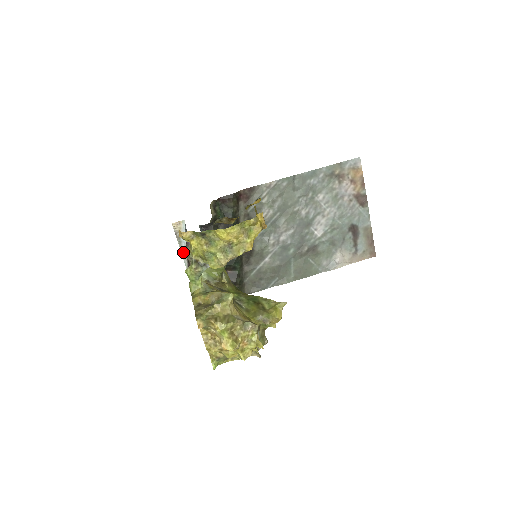
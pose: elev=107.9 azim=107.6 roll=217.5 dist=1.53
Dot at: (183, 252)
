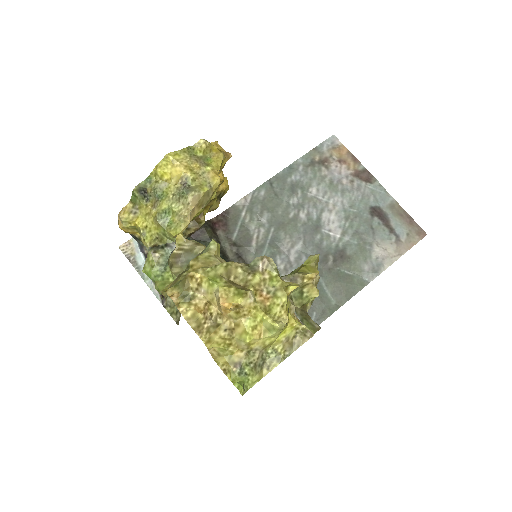
Dot at: (147, 280)
